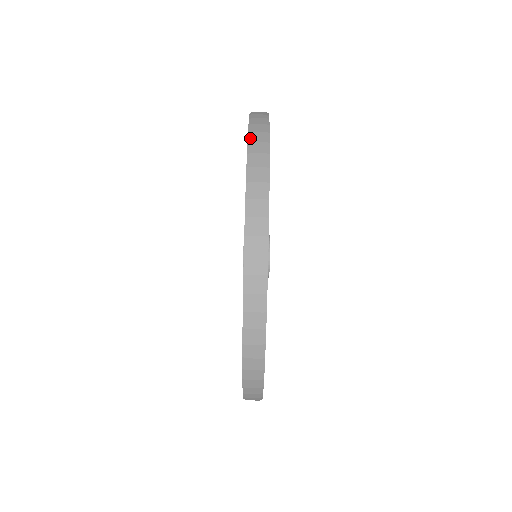
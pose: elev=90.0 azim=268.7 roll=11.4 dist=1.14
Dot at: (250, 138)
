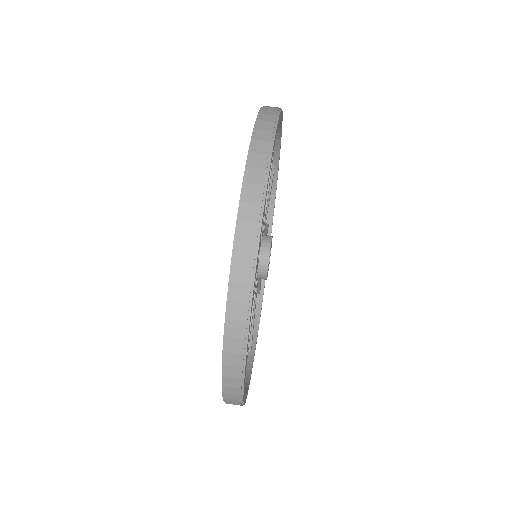
Dot at: (264, 106)
